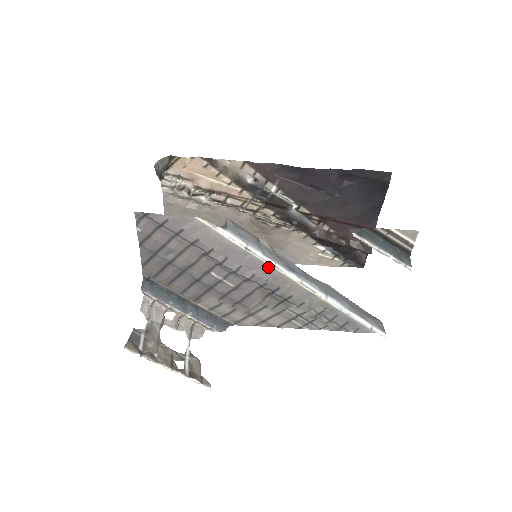
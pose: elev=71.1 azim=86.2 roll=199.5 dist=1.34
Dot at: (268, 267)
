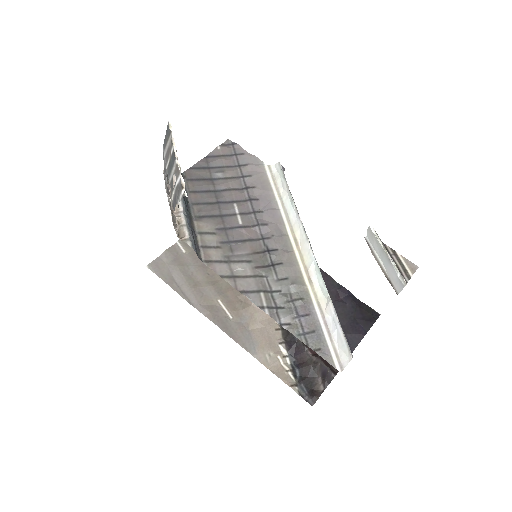
Dot at: (283, 226)
